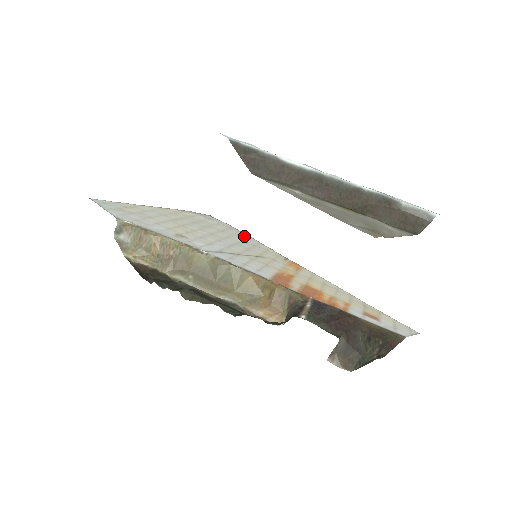
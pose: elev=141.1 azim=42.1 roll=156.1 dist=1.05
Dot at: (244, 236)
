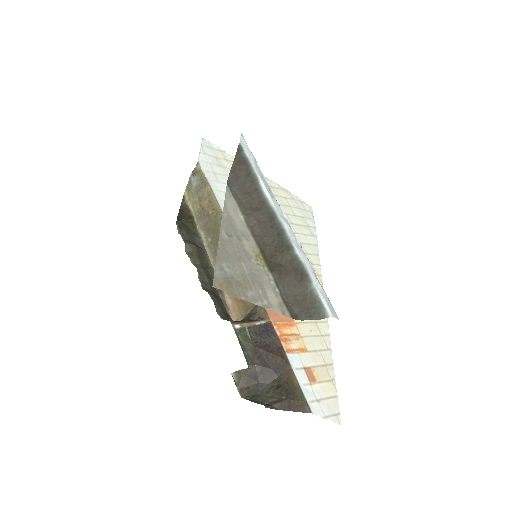
Dot at: (310, 240)
